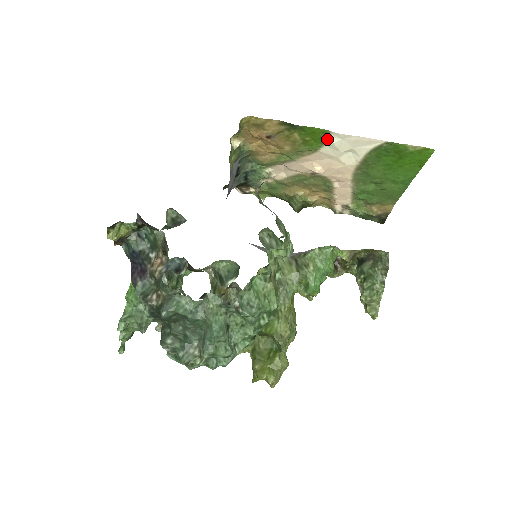
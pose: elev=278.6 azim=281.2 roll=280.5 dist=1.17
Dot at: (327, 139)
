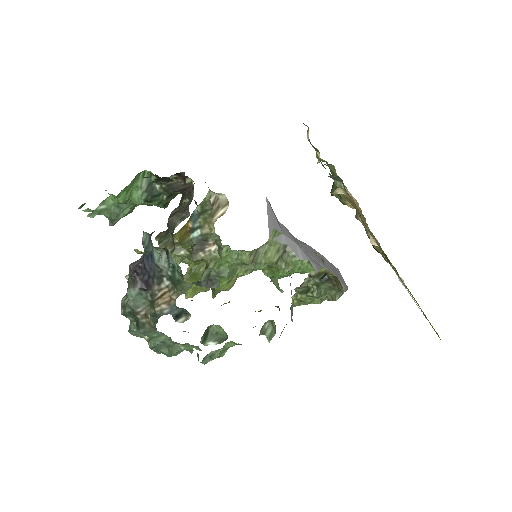
Dot at: occluded
